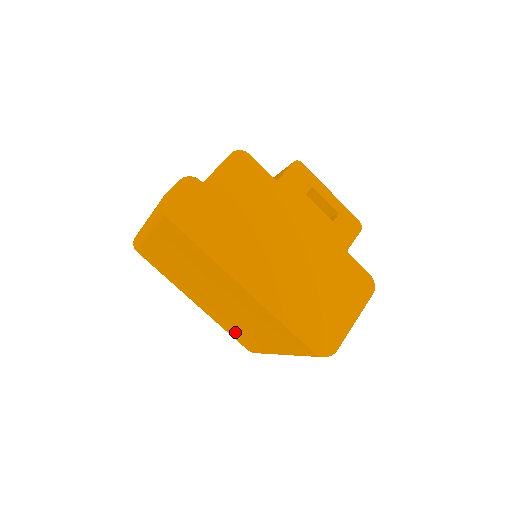
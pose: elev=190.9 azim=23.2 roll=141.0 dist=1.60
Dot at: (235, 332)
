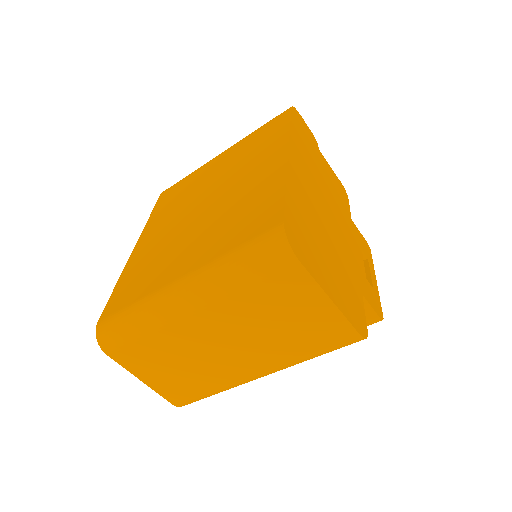
Dot at: (136, 277)
